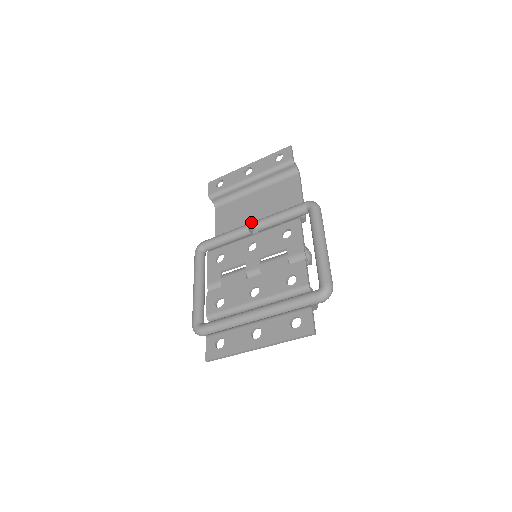
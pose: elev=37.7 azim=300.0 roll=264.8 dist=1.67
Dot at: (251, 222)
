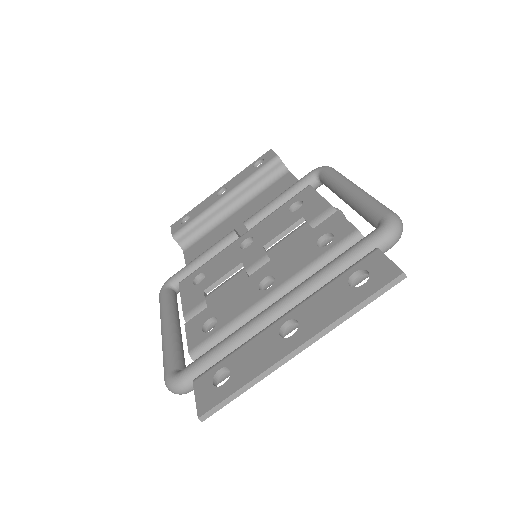
Dot at: occluded
